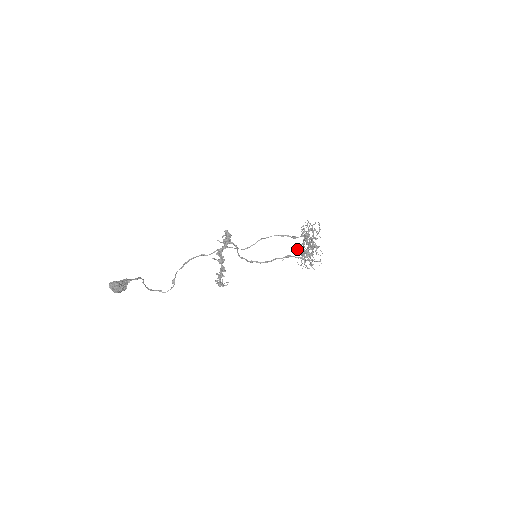
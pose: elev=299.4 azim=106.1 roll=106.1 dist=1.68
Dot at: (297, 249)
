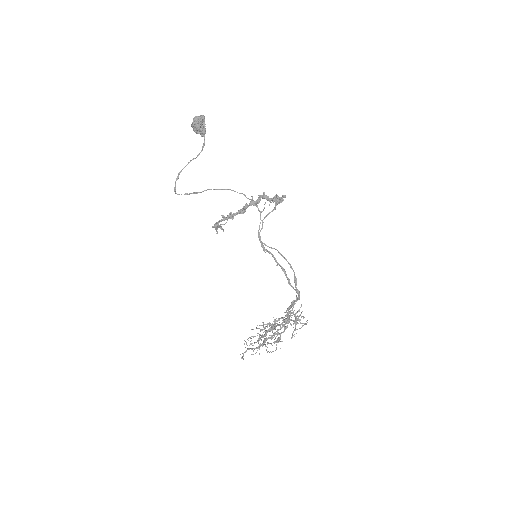
Dot at: (263, 325)
